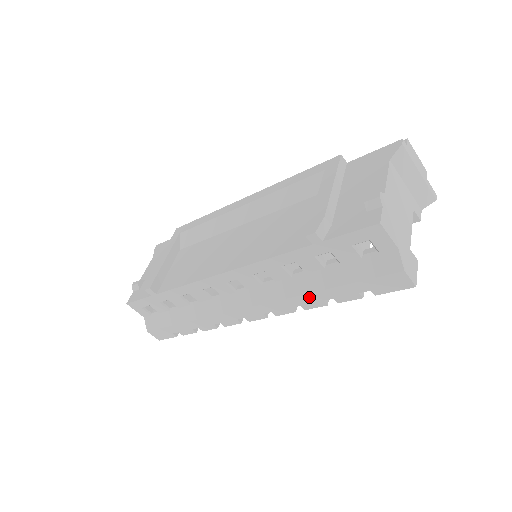
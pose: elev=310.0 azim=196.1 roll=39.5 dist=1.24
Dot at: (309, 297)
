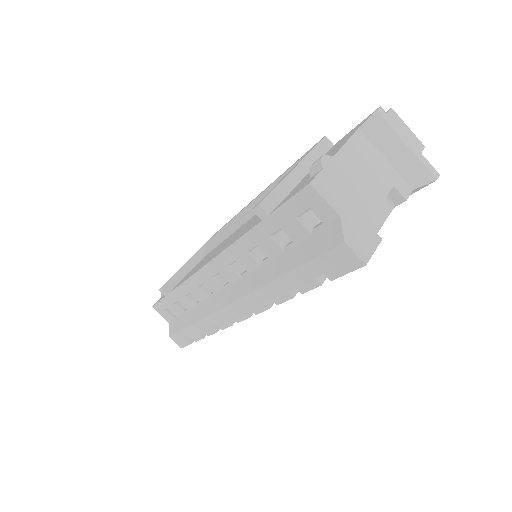
Dot at: (274, 287)
